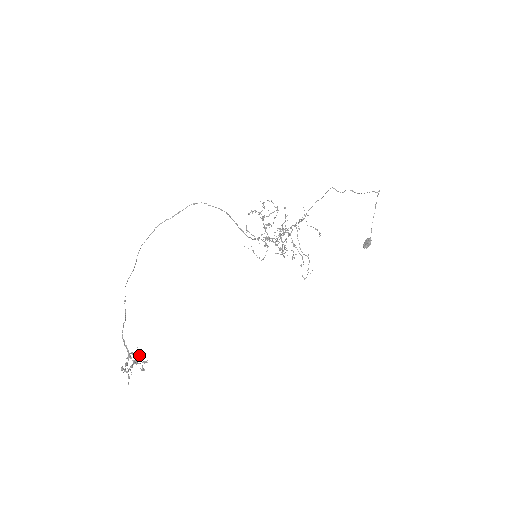
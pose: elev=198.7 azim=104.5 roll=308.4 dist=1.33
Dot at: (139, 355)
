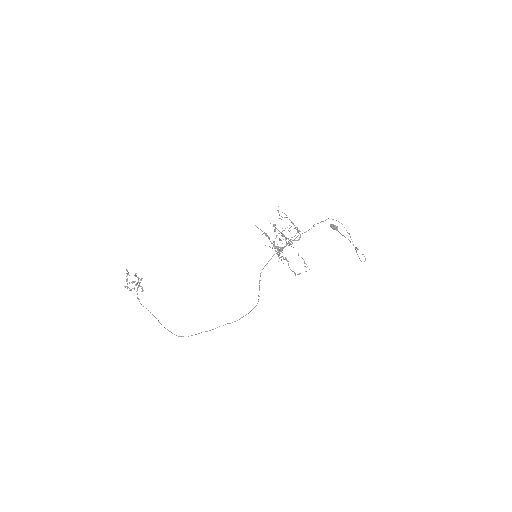
Dot at: occluded
